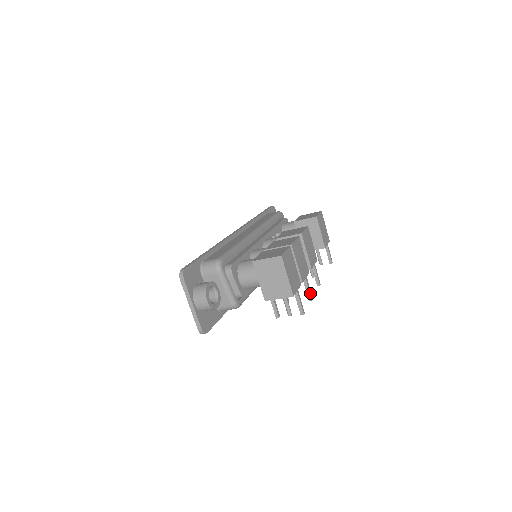
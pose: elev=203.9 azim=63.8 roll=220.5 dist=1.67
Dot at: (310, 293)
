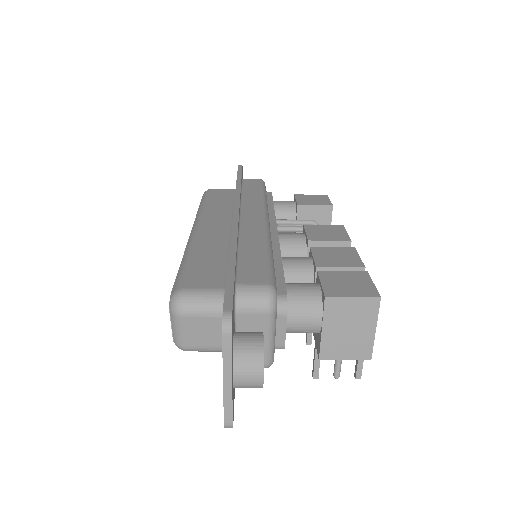
Dot at: occluded
